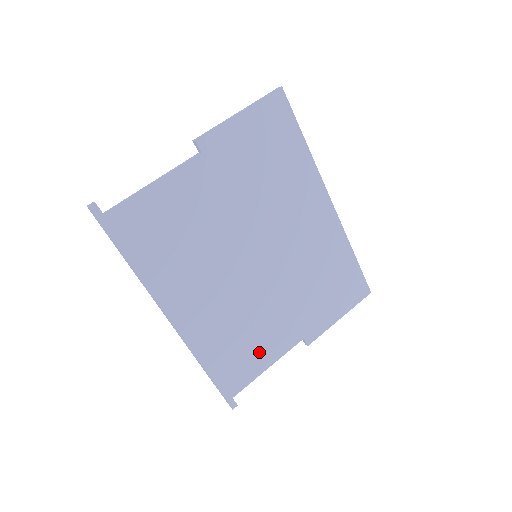
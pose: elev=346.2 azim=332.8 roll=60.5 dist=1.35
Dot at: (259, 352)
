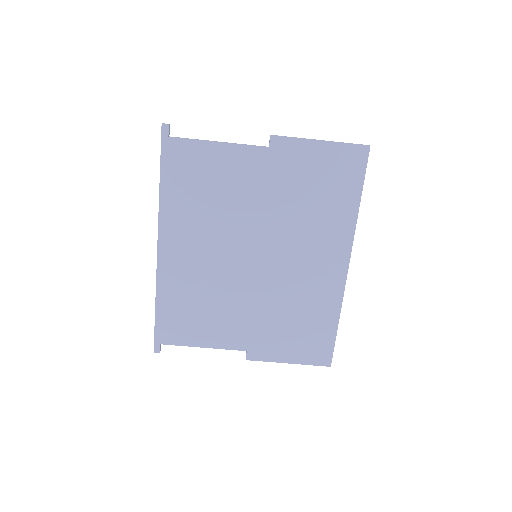
Dot at: (205, 329)
